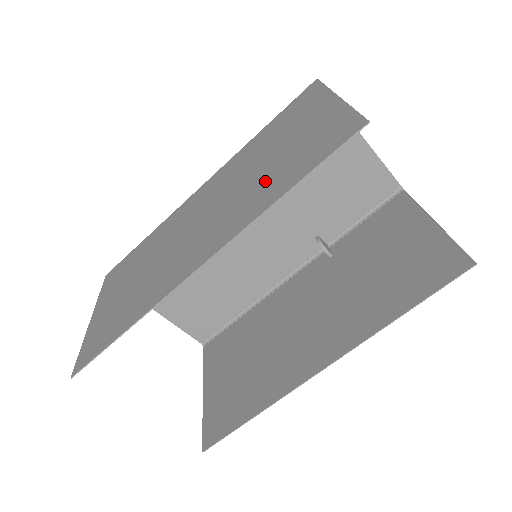
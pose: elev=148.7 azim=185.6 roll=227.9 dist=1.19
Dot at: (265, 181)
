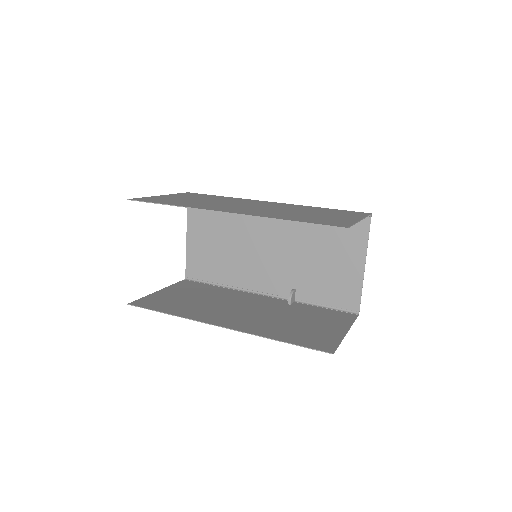
Dot at: (291, 215)
